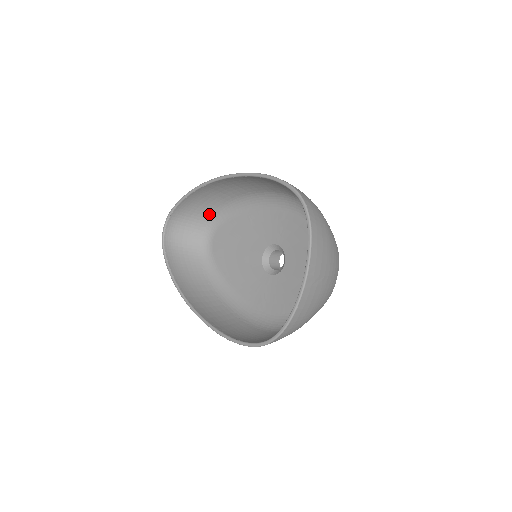
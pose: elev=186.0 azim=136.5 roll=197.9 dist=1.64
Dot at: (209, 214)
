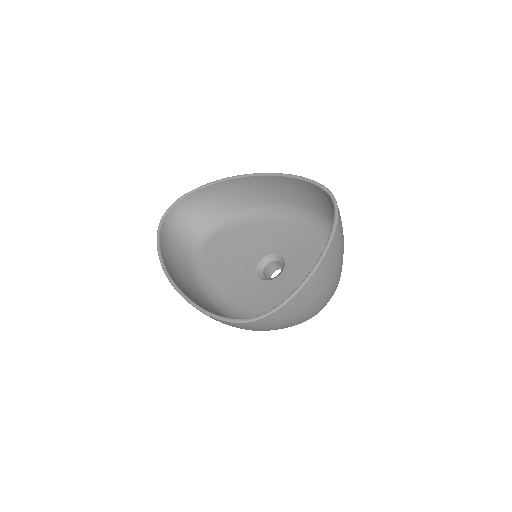
Dot at: (216, 215)
